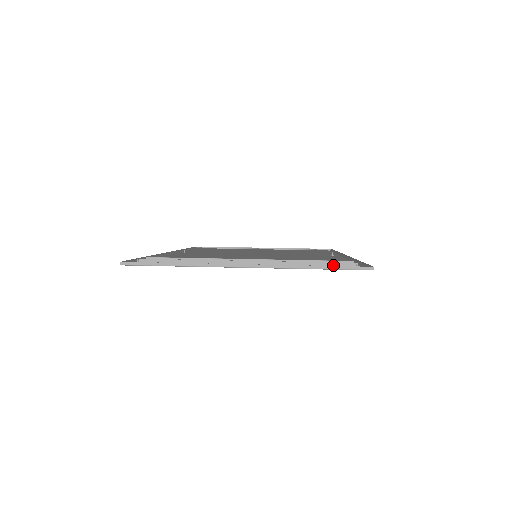
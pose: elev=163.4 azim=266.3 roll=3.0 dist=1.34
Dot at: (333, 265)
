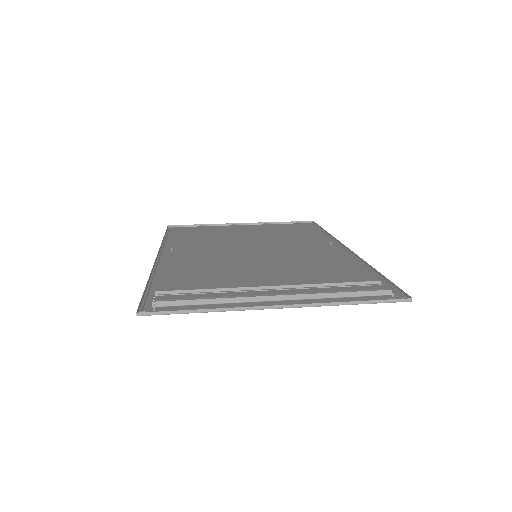
Dot at: (367, 294)
